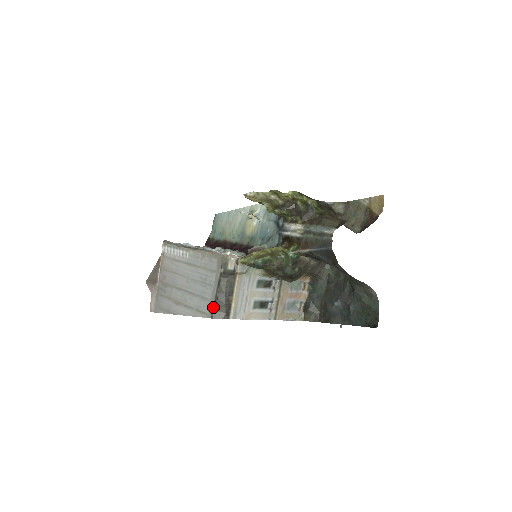
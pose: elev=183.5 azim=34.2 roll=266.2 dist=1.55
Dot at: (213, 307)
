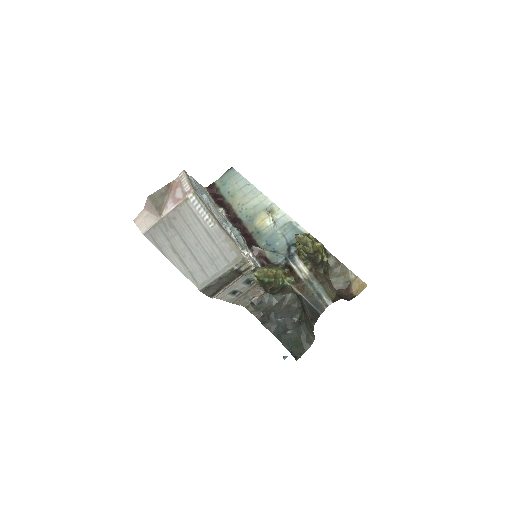
Dot at: (208, 285)
